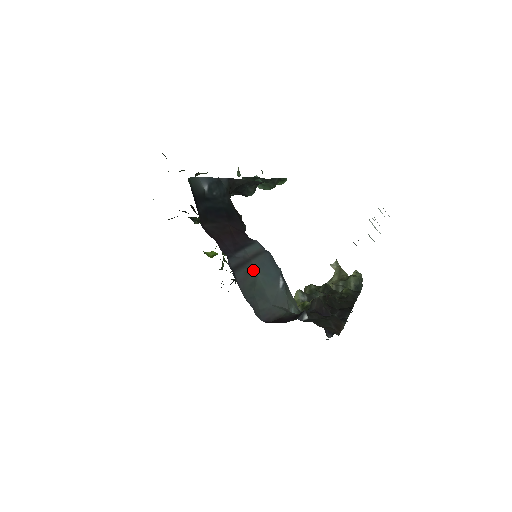
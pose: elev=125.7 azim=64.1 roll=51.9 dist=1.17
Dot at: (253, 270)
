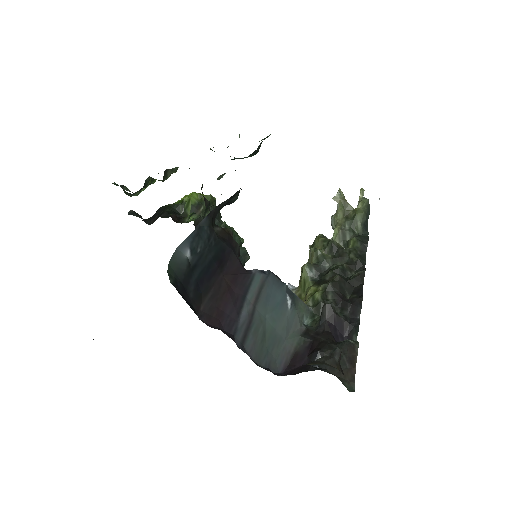
Dot at: (260, 319)
